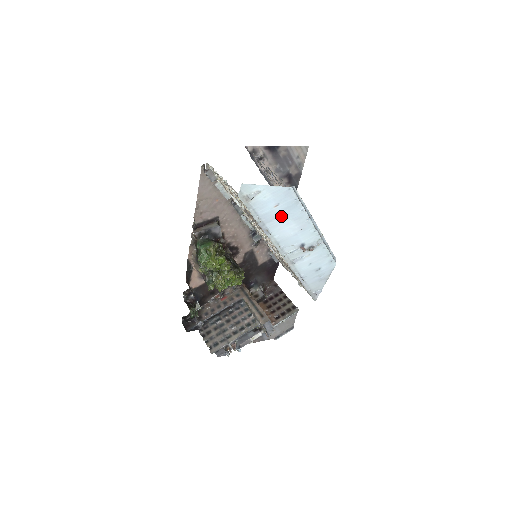
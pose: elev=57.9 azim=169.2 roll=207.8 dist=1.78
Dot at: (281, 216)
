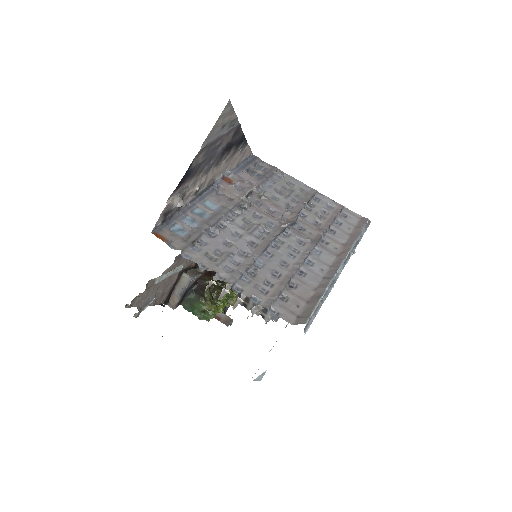
Dot at: occluded
